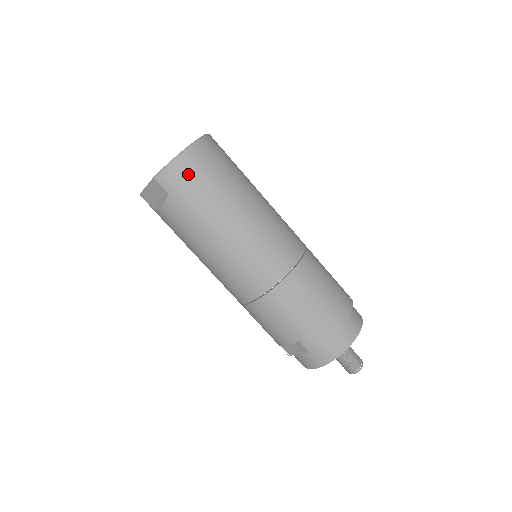
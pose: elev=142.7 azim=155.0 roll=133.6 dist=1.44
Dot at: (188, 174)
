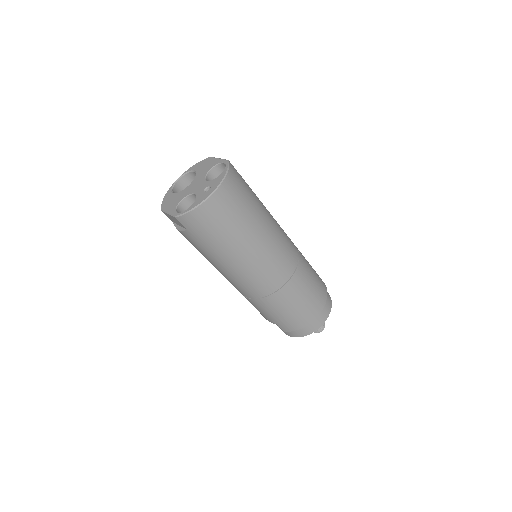
Dot at: (205, 220)
